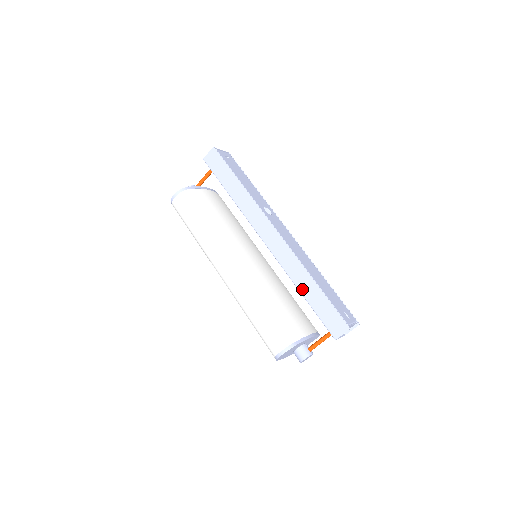
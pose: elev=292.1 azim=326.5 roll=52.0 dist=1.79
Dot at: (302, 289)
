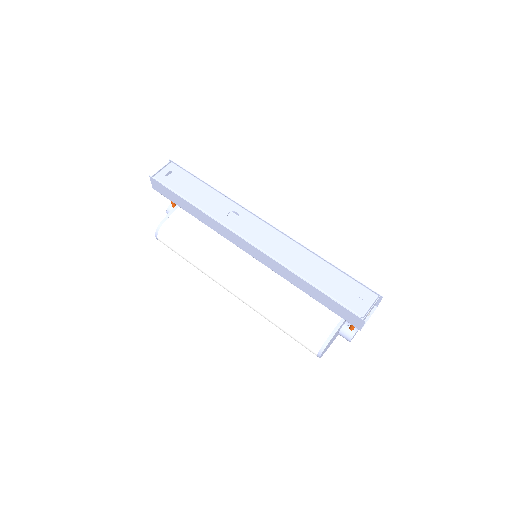
Dot at: (304, 290)
